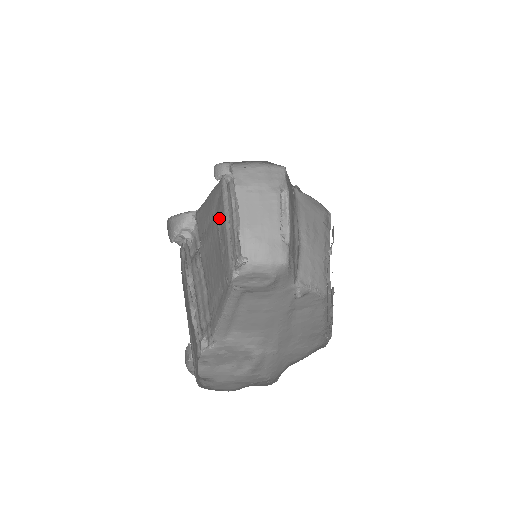
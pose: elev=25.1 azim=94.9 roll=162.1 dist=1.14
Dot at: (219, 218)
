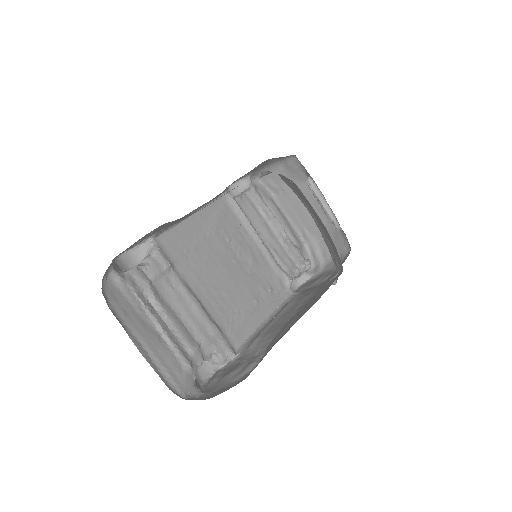
Dot at: (228, 233)
